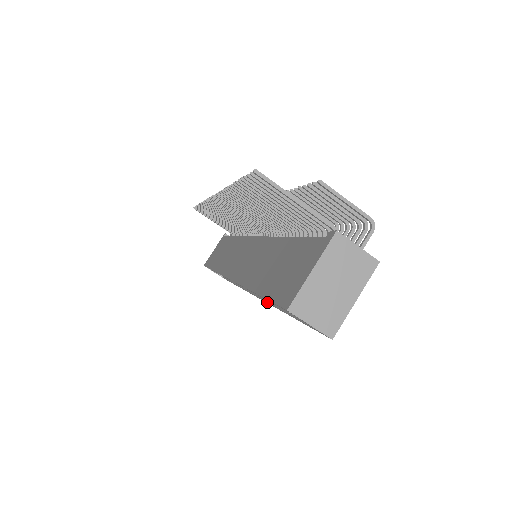
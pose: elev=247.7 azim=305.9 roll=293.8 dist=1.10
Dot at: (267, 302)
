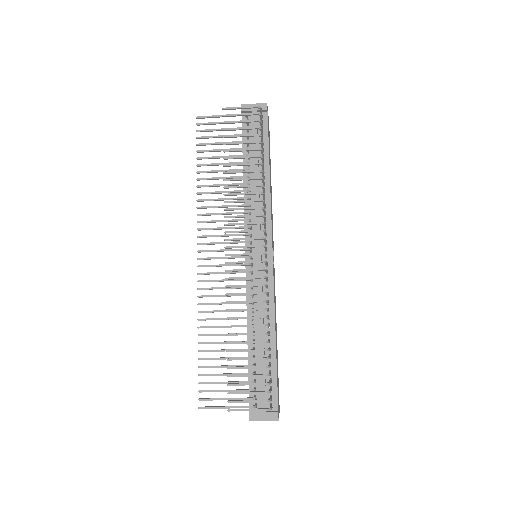
Dot at: occluded
